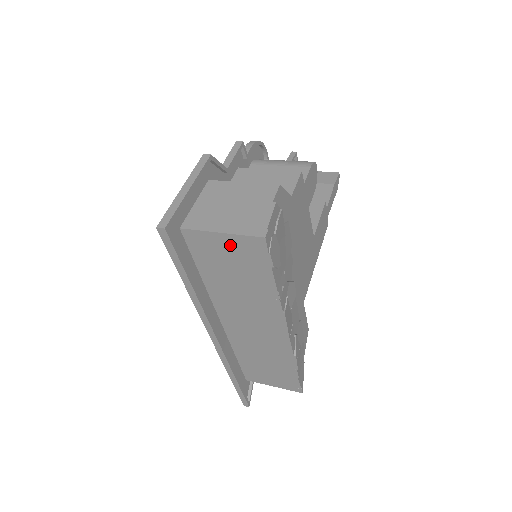
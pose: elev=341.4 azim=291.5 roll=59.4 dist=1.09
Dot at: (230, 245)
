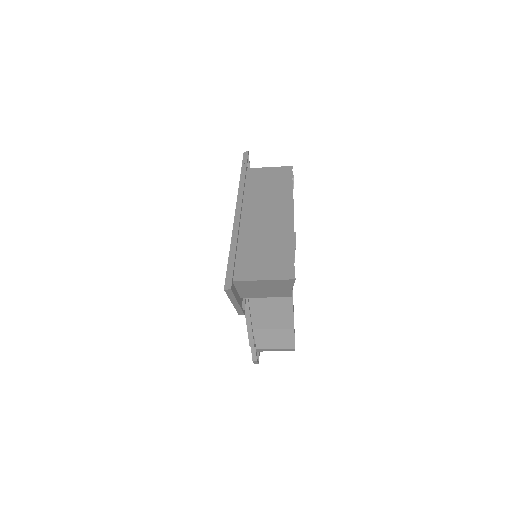
Dot at: (272, 171)
